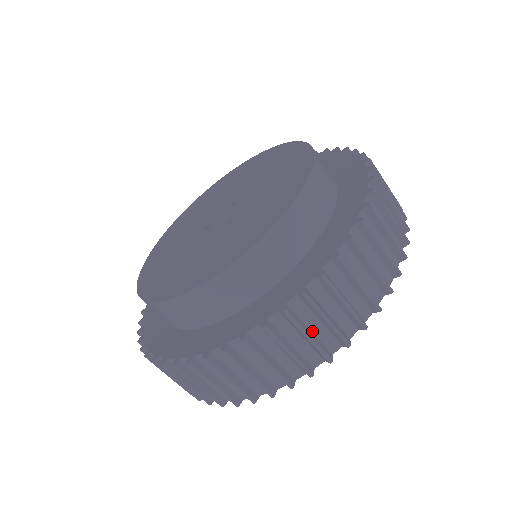
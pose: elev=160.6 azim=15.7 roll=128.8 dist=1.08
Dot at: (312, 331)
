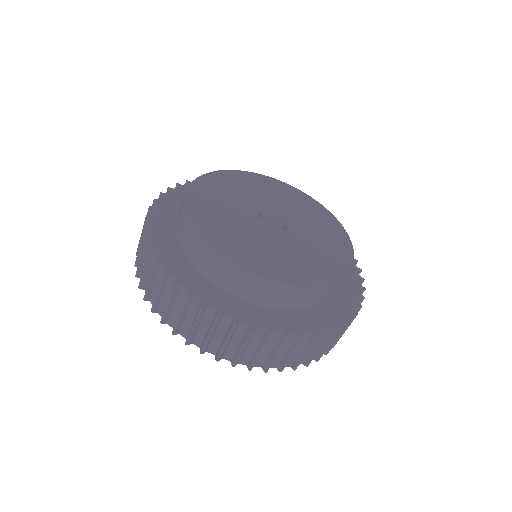
Dot at: occluded
